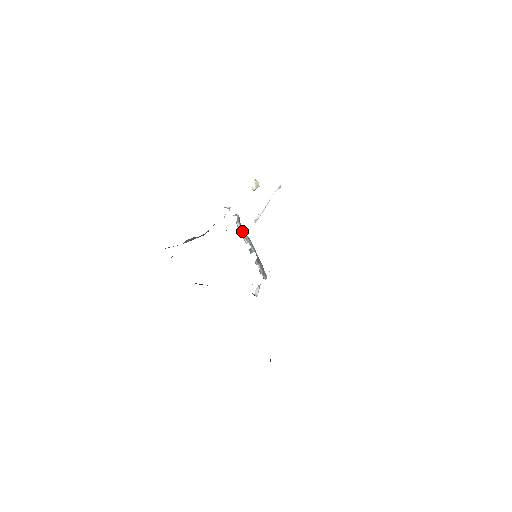
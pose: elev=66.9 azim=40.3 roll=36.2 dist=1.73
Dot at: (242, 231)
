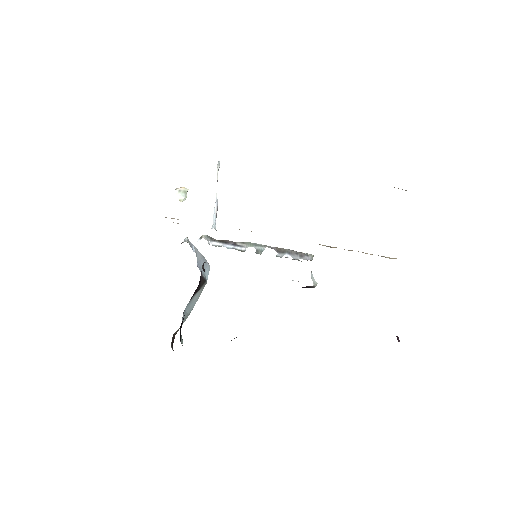
Dot at: (226, 244)
